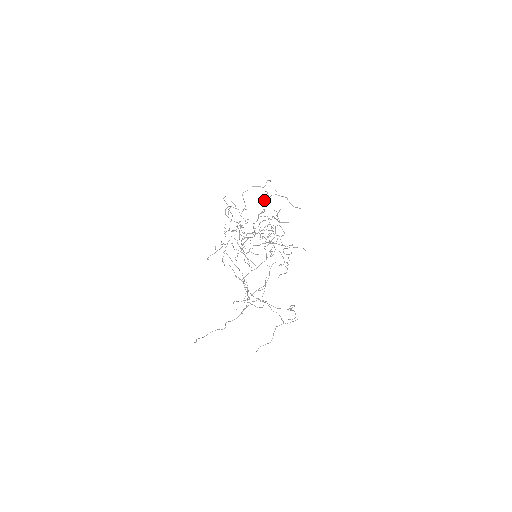
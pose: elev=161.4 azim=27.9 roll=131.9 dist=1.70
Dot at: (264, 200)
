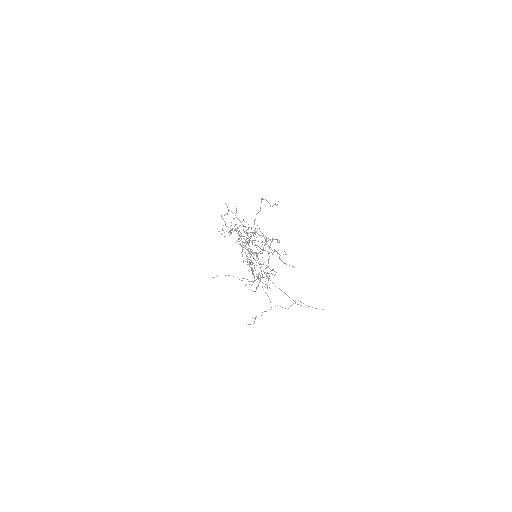
Dot at: occluded
